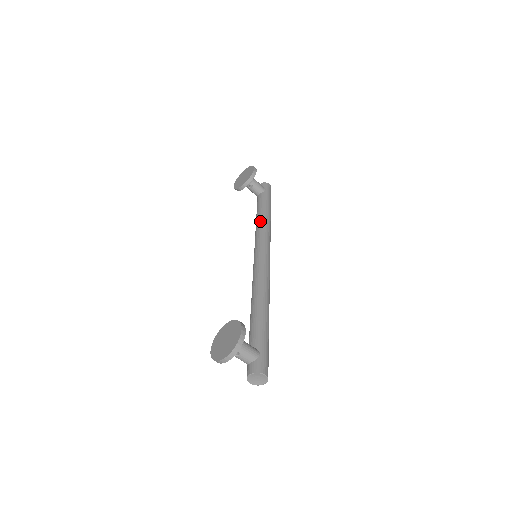
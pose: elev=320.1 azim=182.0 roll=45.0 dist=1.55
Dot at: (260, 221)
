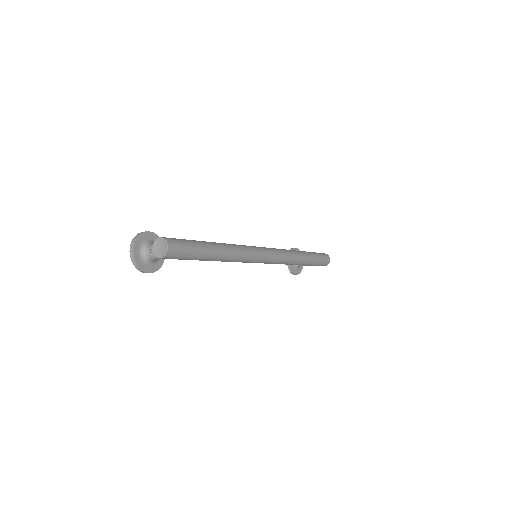
Dot at: occluded
